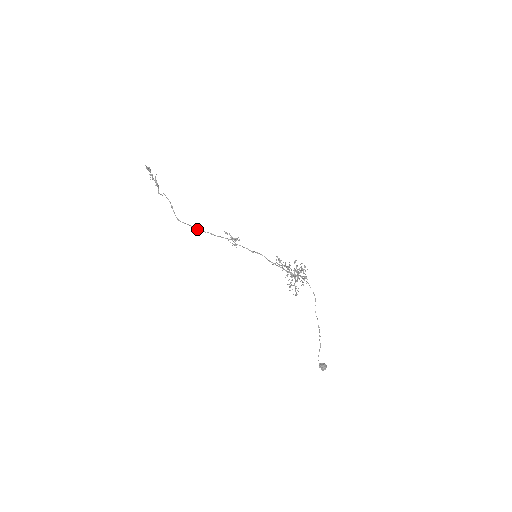
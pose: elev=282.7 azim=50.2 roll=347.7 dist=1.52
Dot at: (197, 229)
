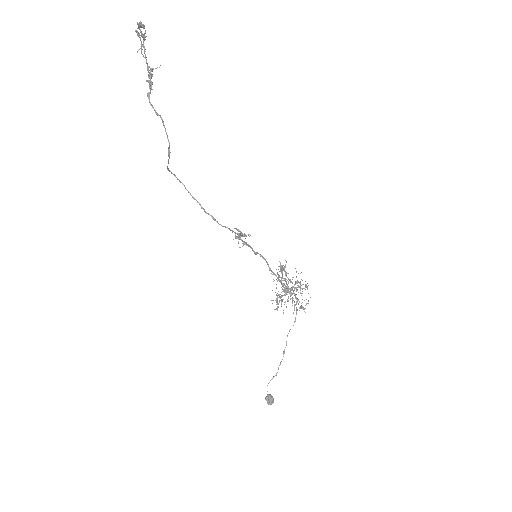
Dot at: (193, 197)
